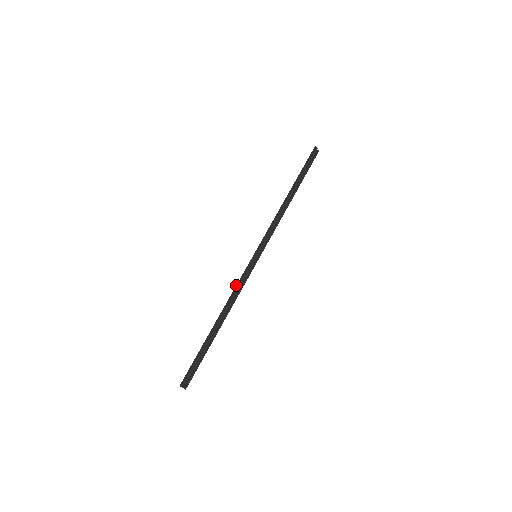
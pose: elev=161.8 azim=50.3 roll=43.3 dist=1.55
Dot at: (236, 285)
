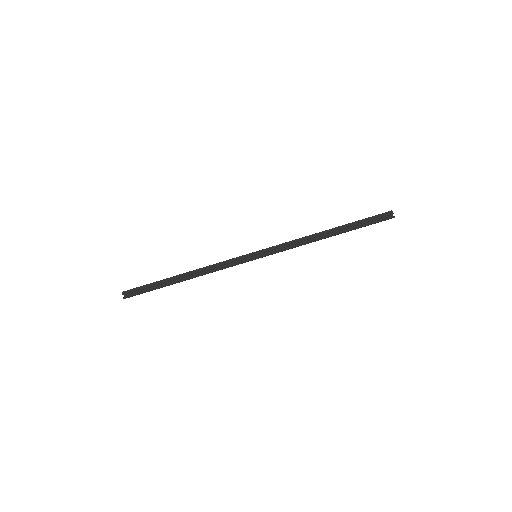
Dot at: (220, 262)
